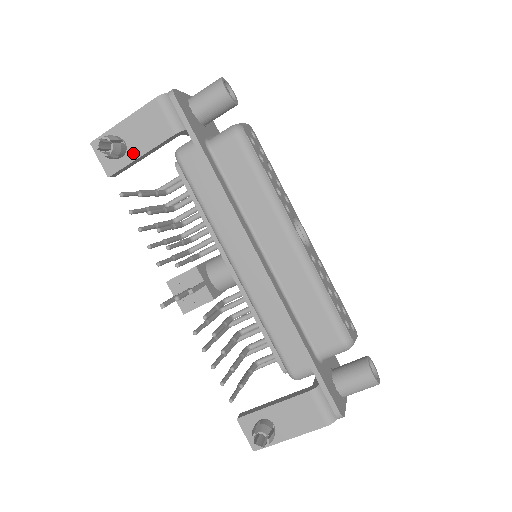
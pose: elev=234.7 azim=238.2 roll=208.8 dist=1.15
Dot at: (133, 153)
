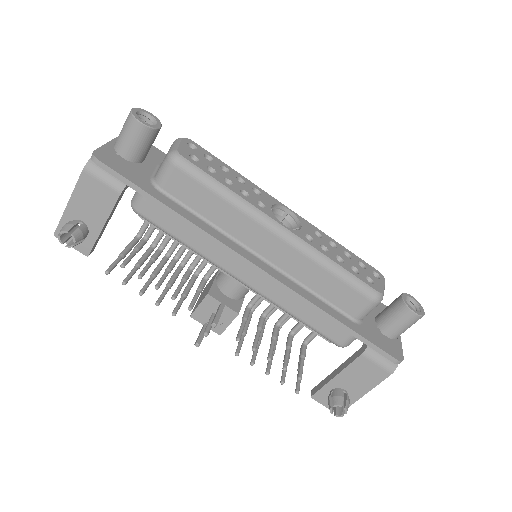
Dot at: (95, 227)
